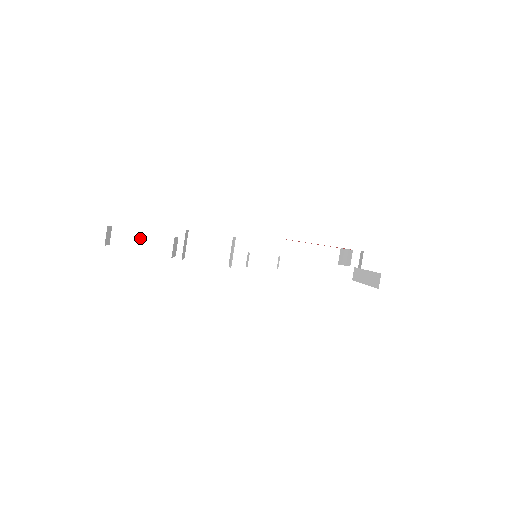
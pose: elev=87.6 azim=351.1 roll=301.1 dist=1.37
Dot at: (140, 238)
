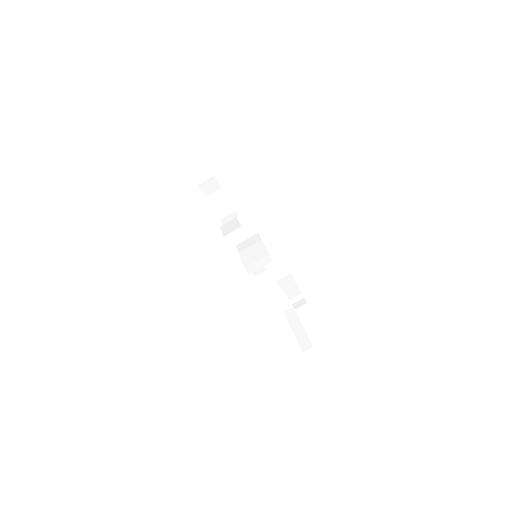
Dot at: (196, 162)
